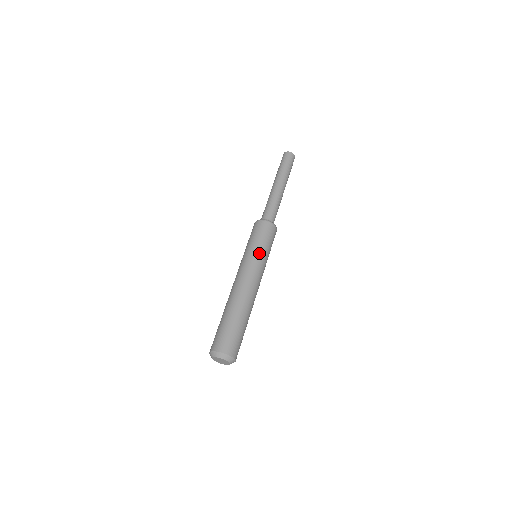
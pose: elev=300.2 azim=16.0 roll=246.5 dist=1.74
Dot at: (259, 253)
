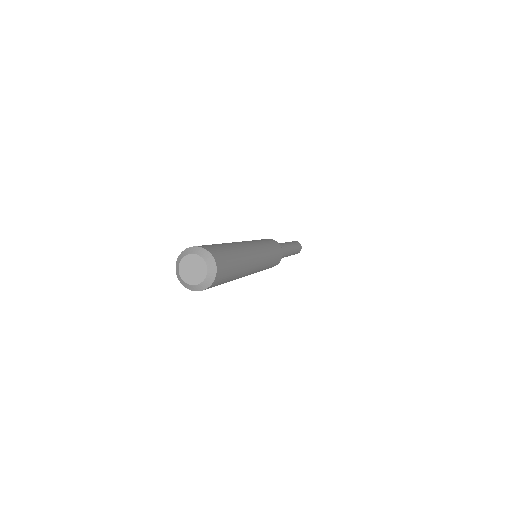
Dot at: (261, 242)
